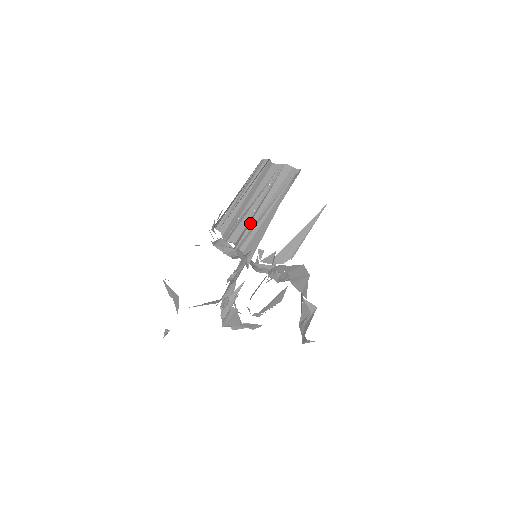
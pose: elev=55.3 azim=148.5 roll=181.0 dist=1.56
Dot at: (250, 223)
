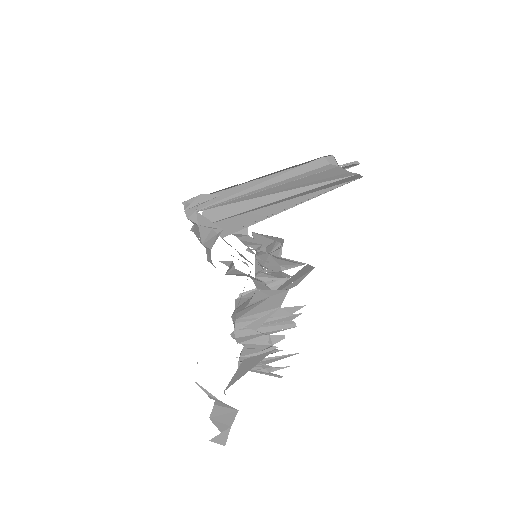
Dot at: (251, 210)
